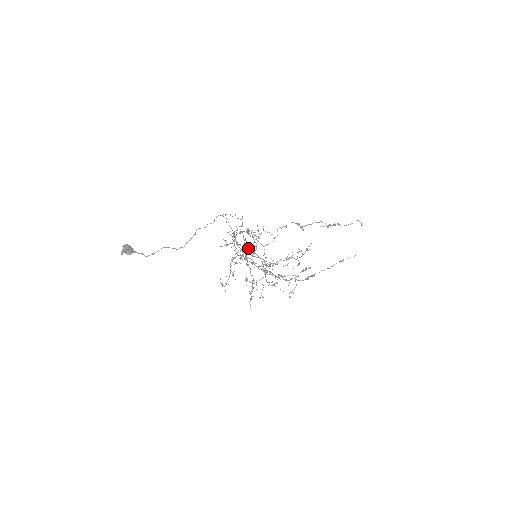
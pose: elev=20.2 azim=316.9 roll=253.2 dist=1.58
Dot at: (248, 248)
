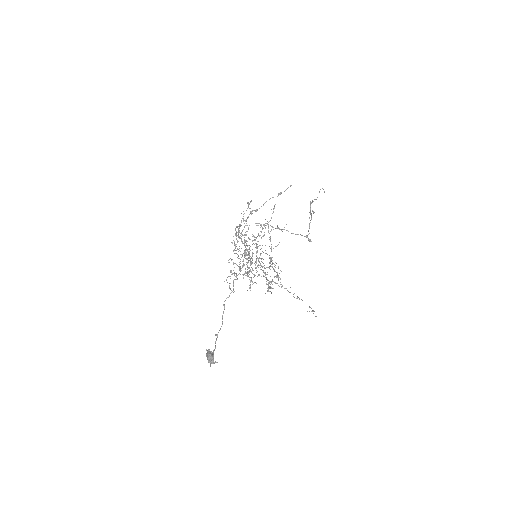
Dot at: occluded
